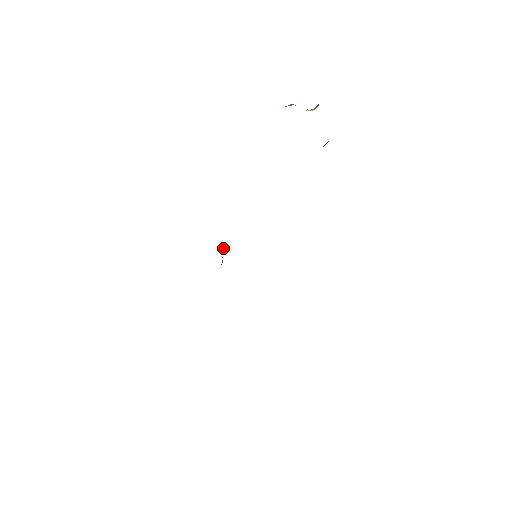
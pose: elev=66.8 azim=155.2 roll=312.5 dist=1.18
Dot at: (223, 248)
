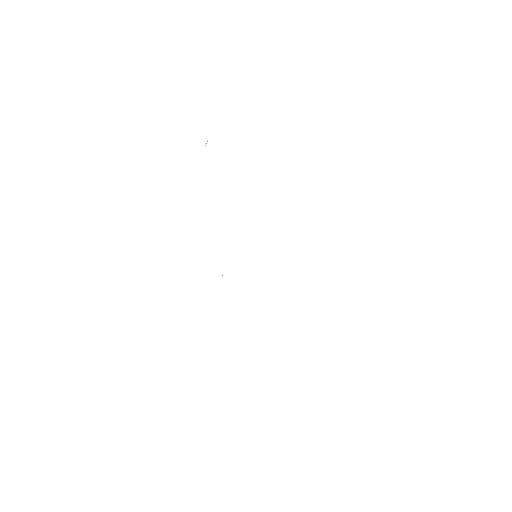
Dot at: occluded
